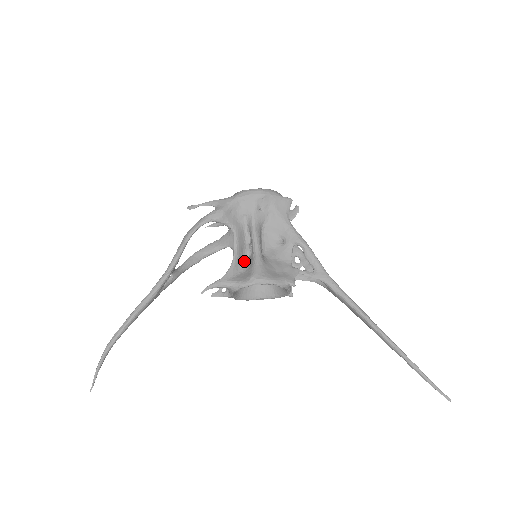
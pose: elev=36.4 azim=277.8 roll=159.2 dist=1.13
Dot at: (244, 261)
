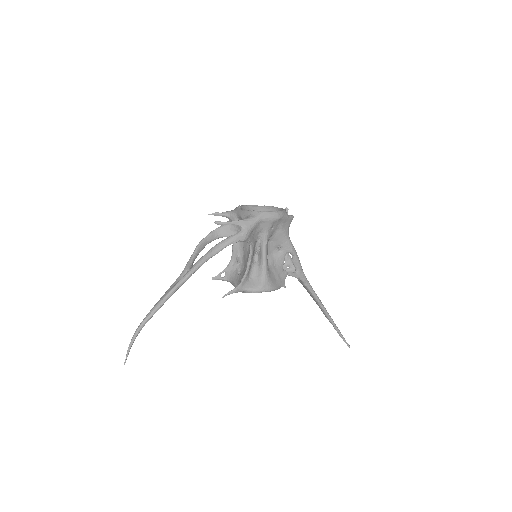
Dot at: (252, 267)
